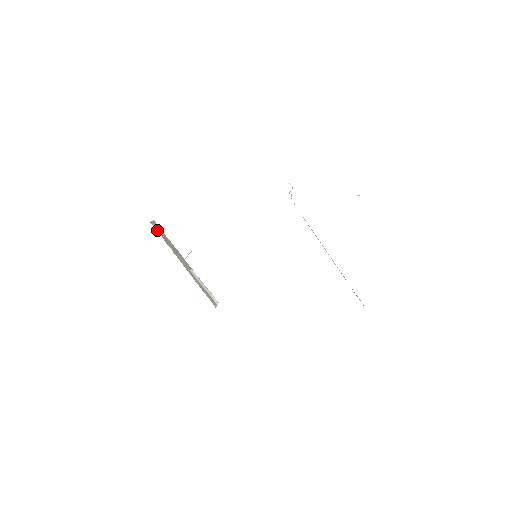
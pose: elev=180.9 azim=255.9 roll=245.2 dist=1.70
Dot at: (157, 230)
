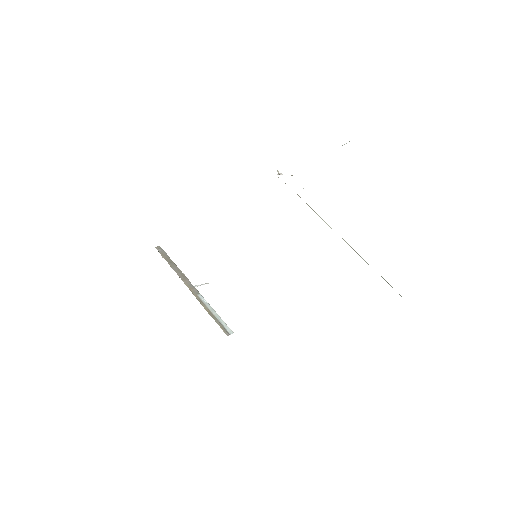
Dot at: (162, 254)
